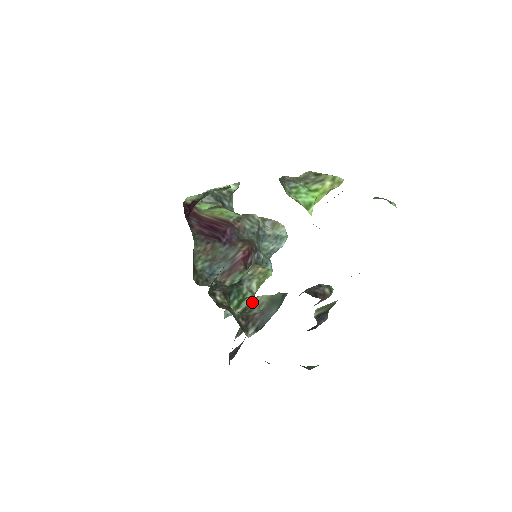
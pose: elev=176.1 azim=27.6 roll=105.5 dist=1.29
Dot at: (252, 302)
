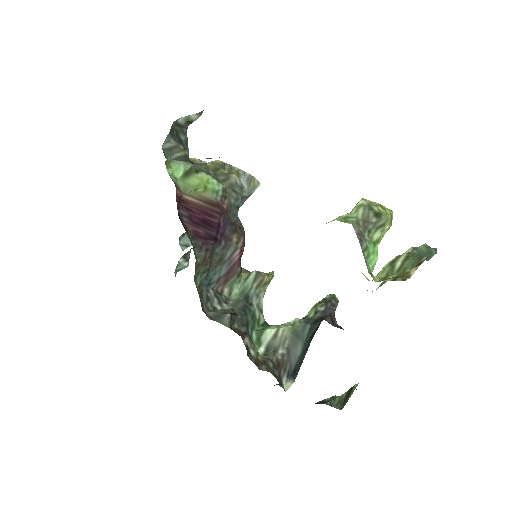
Dot at: (275, 337)
